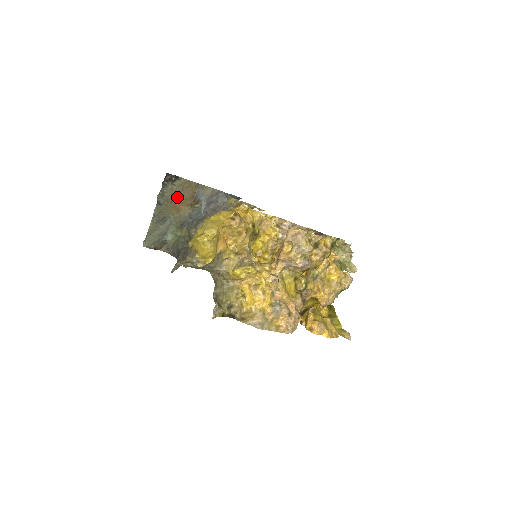
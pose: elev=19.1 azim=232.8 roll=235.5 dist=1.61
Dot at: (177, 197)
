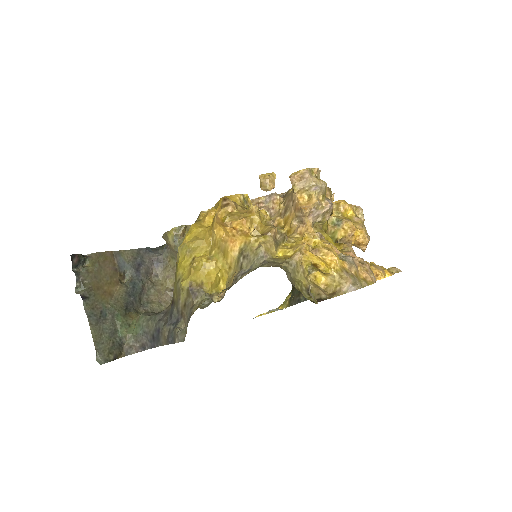
Dot at: (100, 279)
